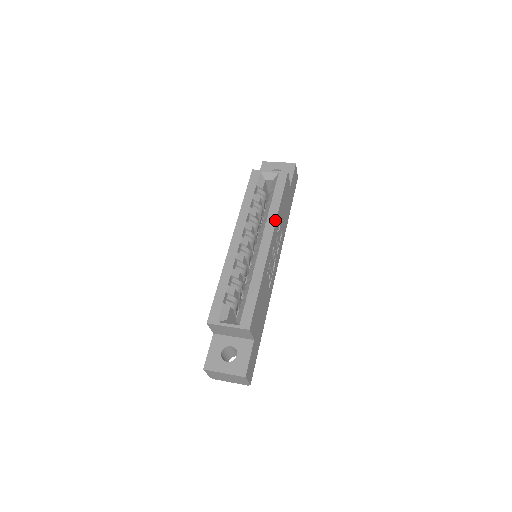
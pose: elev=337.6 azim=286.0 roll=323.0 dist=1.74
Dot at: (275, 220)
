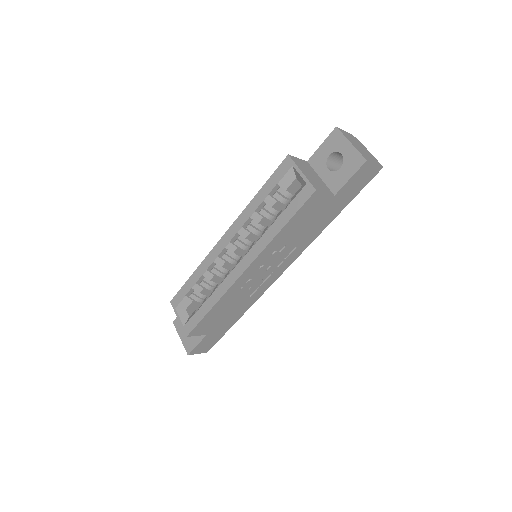
Dot at: (262, 249)
